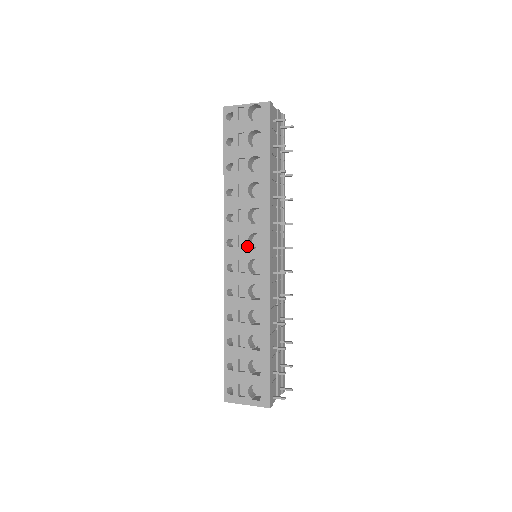
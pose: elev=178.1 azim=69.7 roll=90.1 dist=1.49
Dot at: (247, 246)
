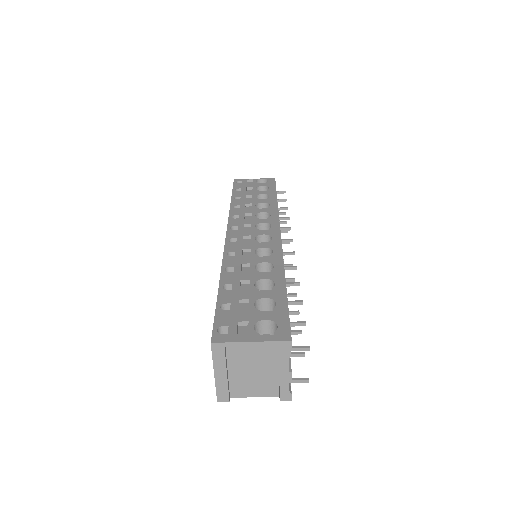
Dot at: (254, 229)
